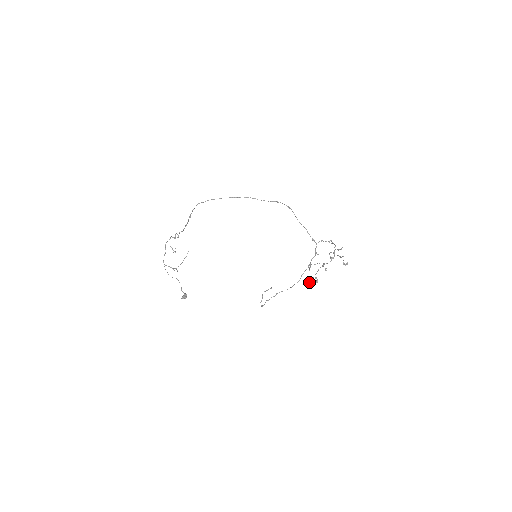
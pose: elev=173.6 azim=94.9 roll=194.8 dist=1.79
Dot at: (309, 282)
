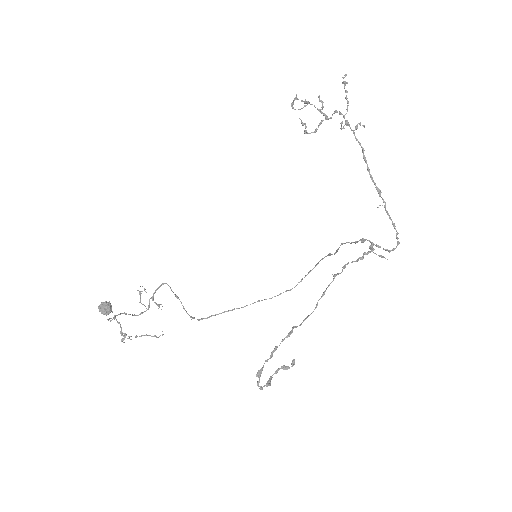
Dot at: (291, 104)
